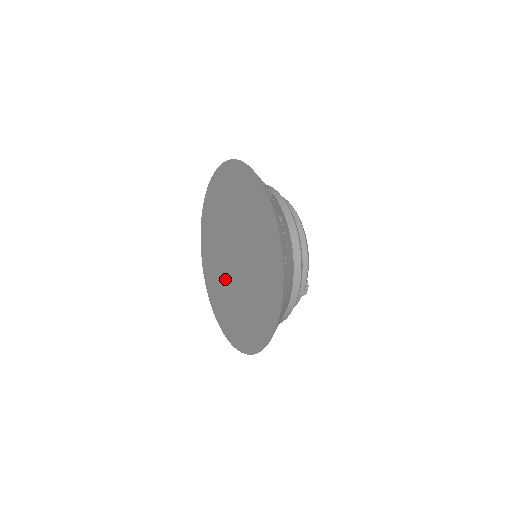
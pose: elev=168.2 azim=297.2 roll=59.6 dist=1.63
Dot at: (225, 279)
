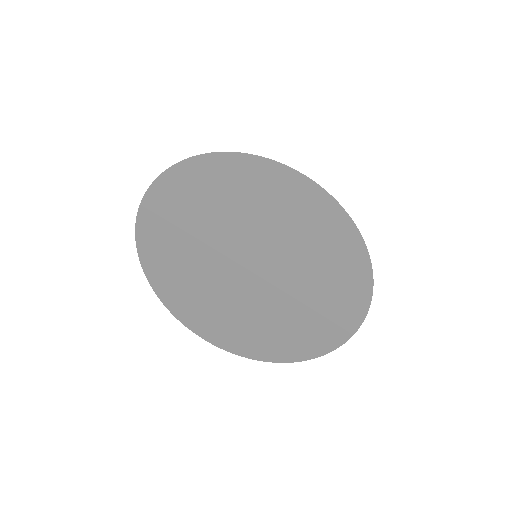
Dot at: (203, 266)
